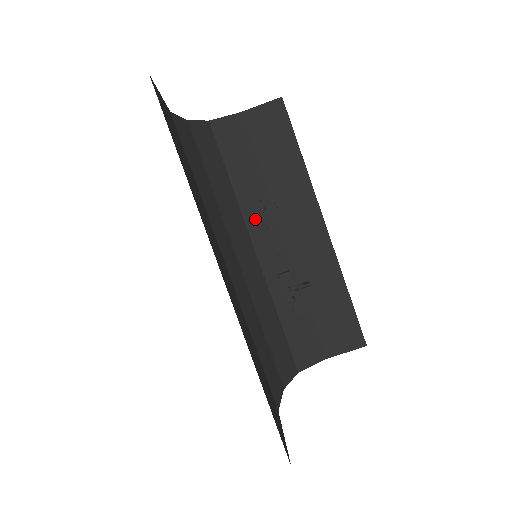
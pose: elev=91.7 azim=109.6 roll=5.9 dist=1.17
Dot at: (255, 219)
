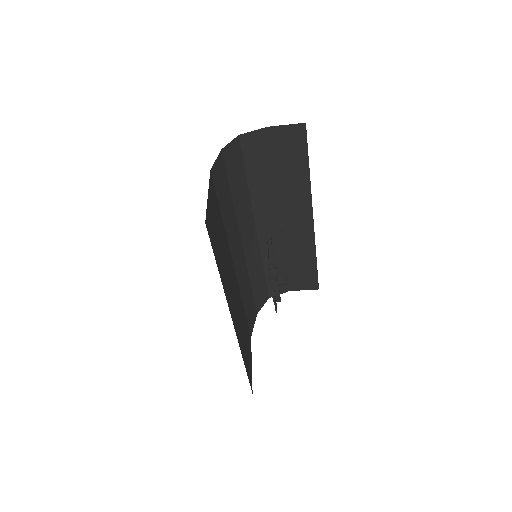
Dot at: (261, 208)
